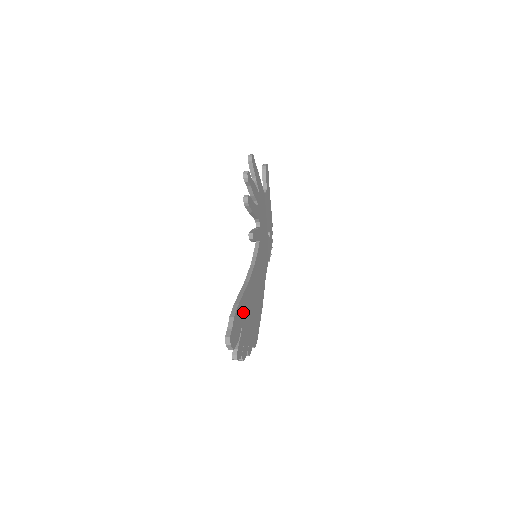
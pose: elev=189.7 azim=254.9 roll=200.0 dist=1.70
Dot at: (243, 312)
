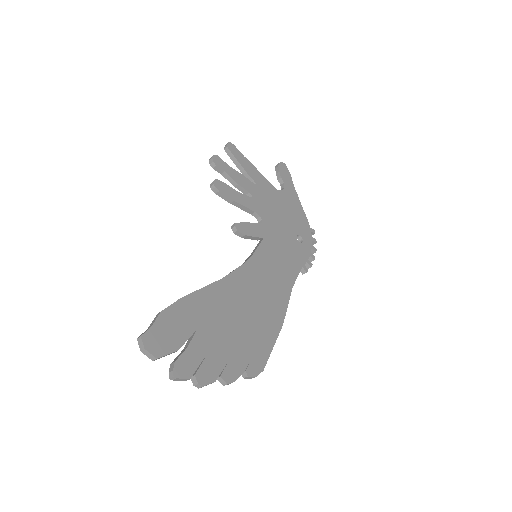
Dot at: (200, 314)
